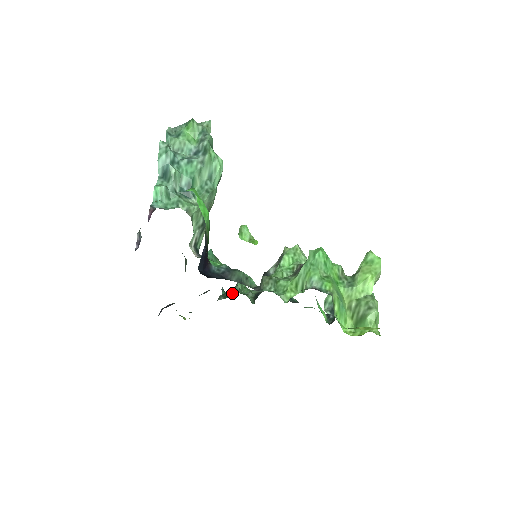
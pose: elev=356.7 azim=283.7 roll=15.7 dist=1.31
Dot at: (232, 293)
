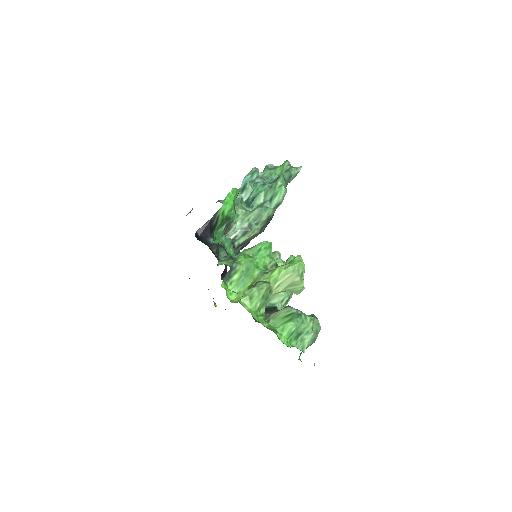
Dot at: occluded
